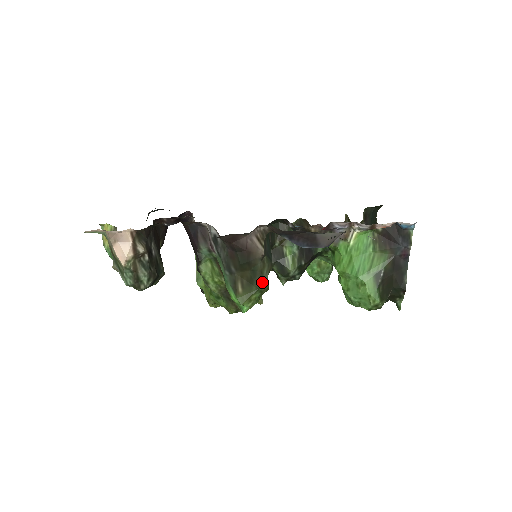
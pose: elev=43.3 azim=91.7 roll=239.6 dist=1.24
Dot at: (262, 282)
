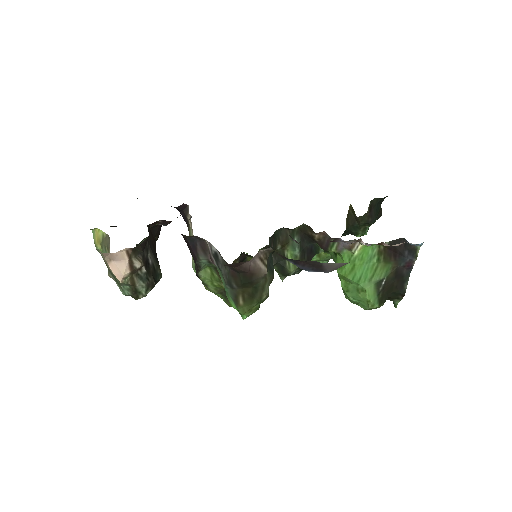
Dot at: (263, 295)
